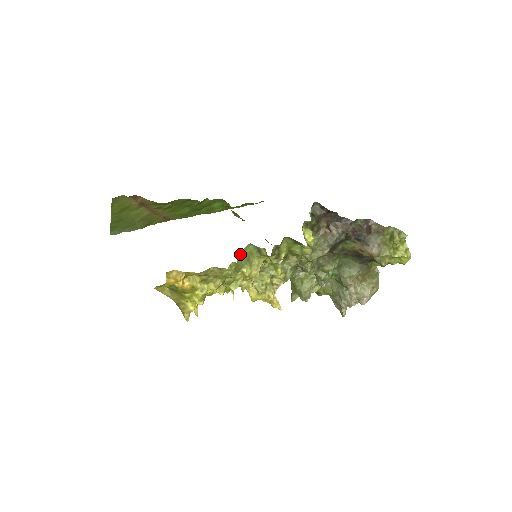
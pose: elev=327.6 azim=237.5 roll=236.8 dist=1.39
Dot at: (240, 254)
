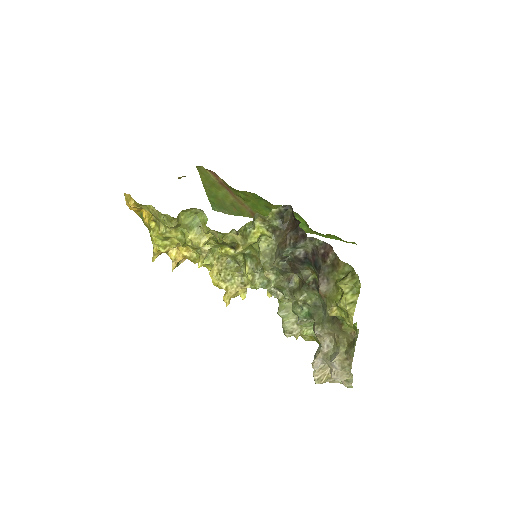
Dot at: (187, 213)
